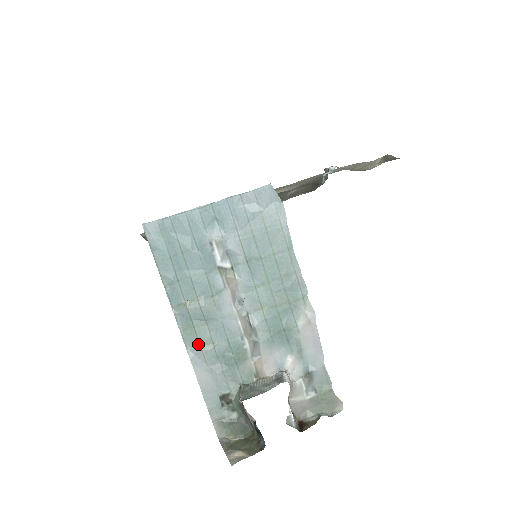
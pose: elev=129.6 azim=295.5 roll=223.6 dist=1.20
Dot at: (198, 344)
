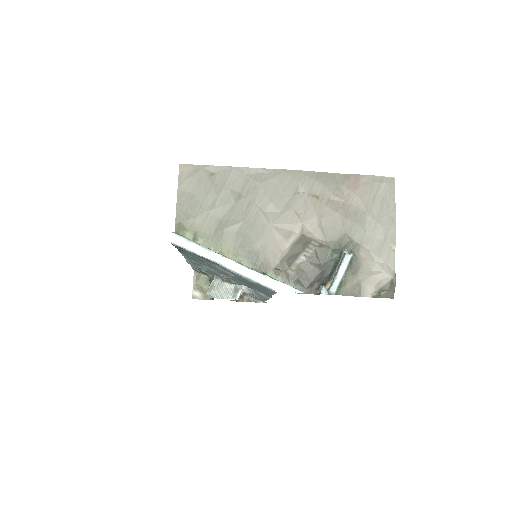
Dot at: (194, 264)
